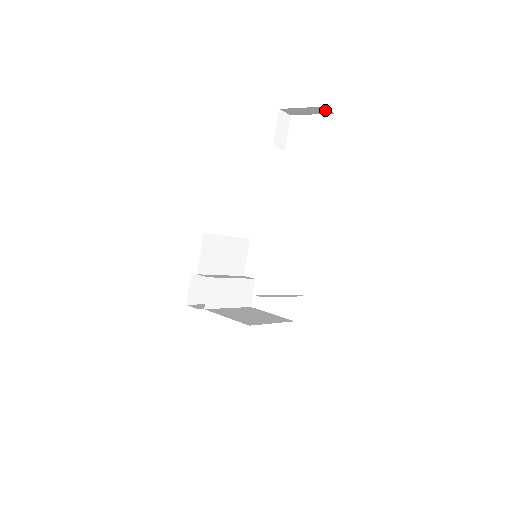
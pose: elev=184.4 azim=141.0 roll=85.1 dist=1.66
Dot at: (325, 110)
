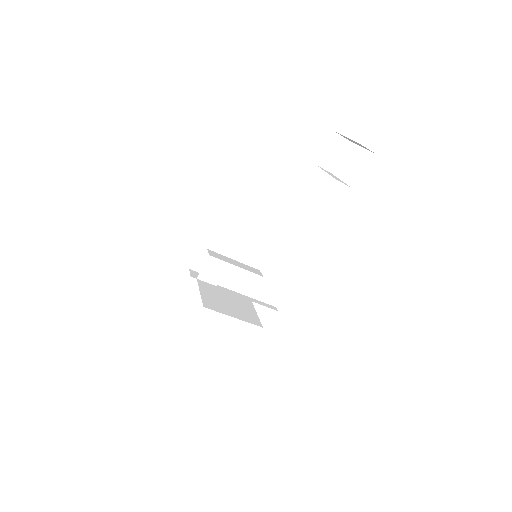
Dot at: (365, 147)
